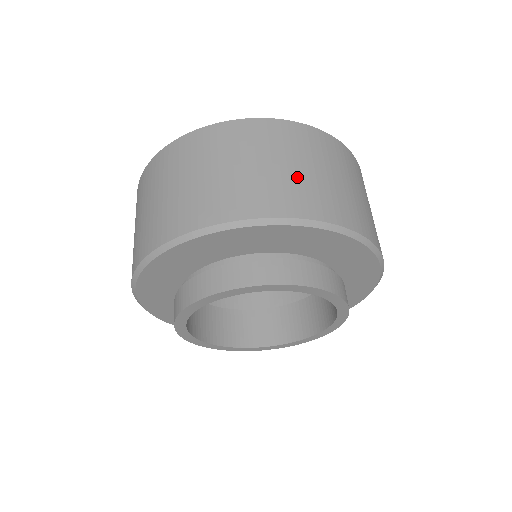
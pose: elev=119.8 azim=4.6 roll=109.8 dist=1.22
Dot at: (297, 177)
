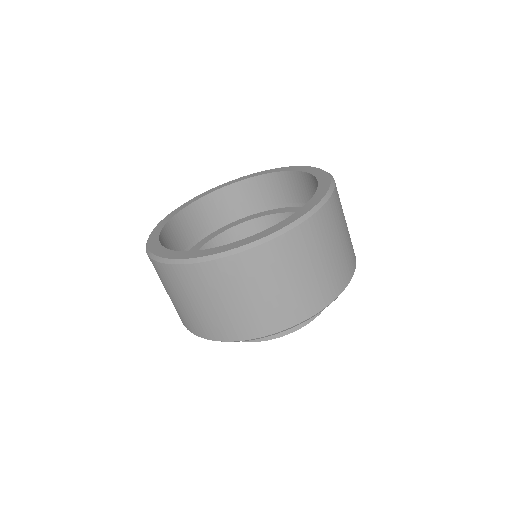
Dot at: (312, 280)
